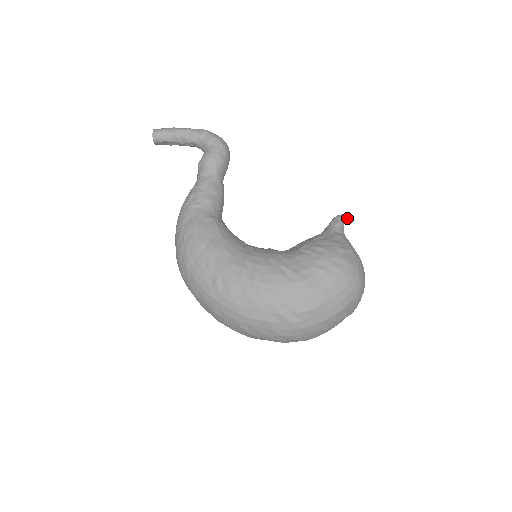
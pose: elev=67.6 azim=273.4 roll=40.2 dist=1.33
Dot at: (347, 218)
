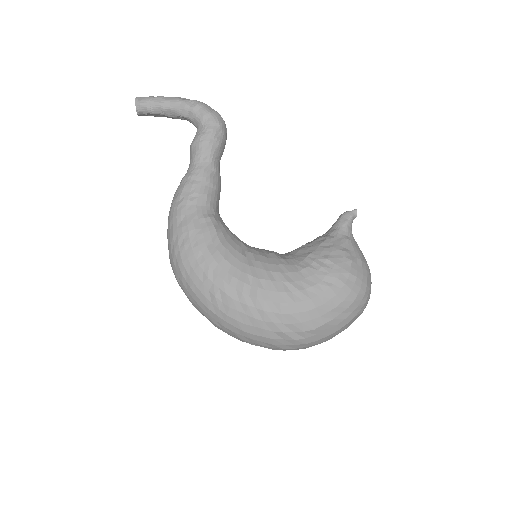
Dot at: (356, 215)
